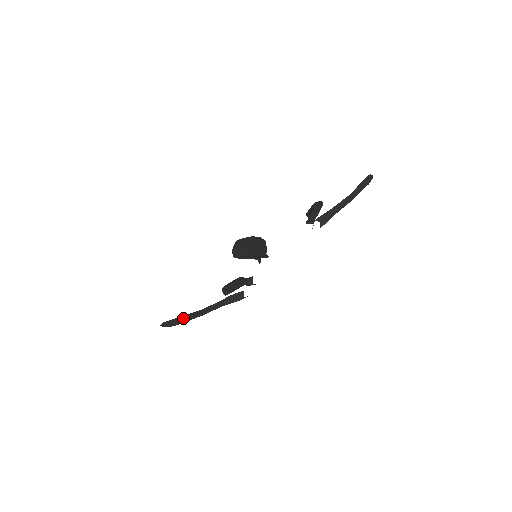
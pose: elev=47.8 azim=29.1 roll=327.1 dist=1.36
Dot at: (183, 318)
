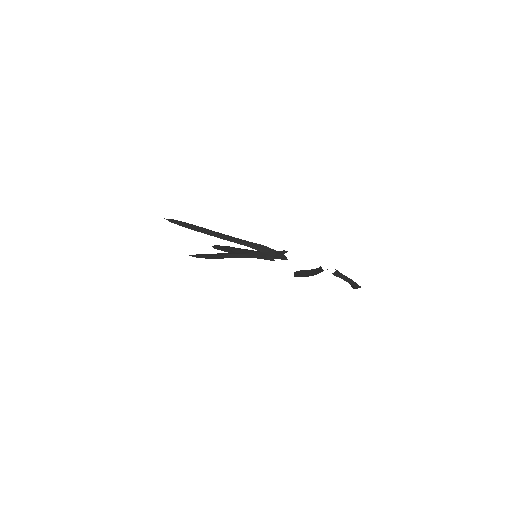
Dot at: (205, 228)
